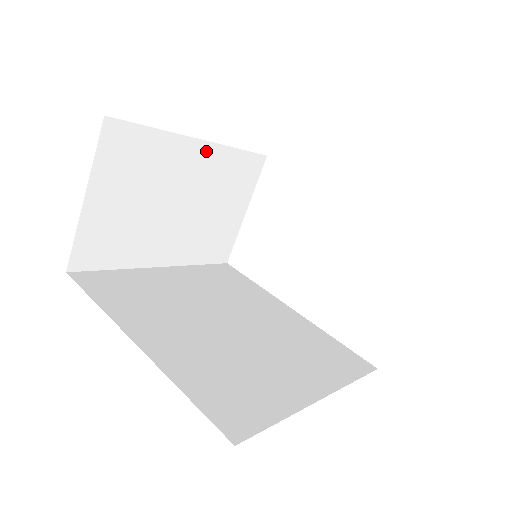
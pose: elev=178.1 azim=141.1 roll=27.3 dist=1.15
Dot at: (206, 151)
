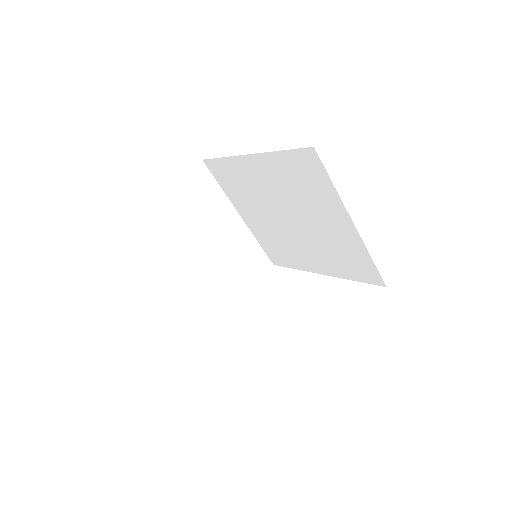
Dot at: (240, 226)
